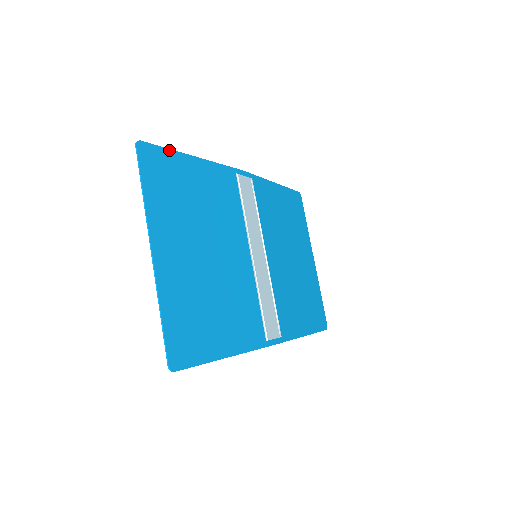
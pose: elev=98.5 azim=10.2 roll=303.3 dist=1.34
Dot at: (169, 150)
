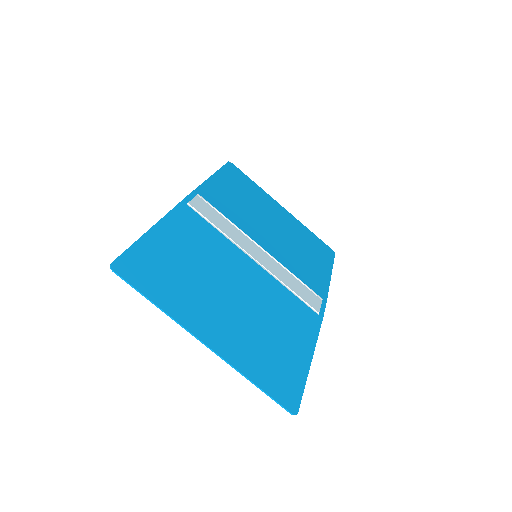
Dot at: (134, 245)
